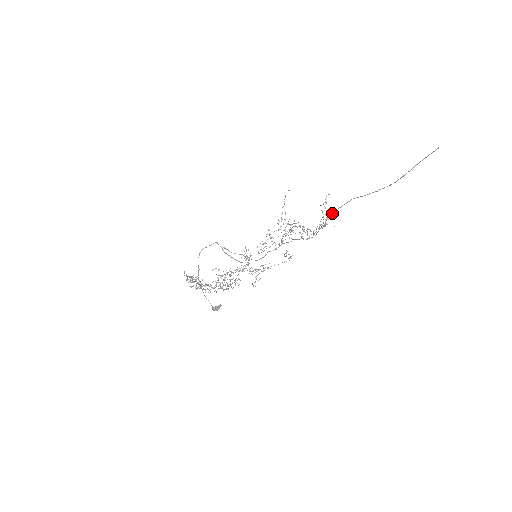
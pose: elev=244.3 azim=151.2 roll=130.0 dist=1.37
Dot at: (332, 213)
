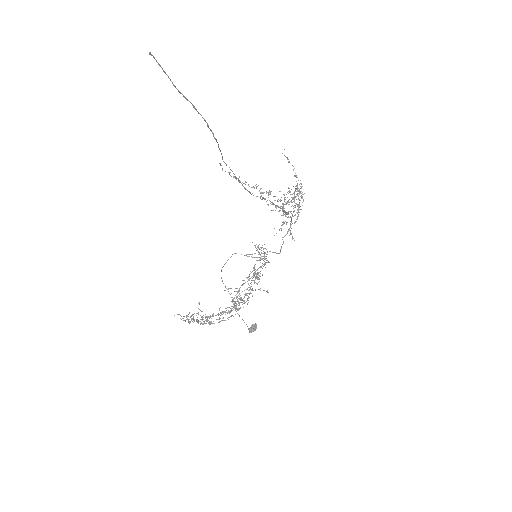
Dot at: occluded
